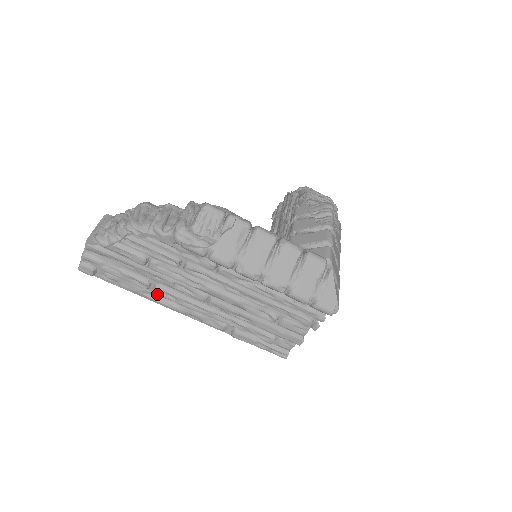
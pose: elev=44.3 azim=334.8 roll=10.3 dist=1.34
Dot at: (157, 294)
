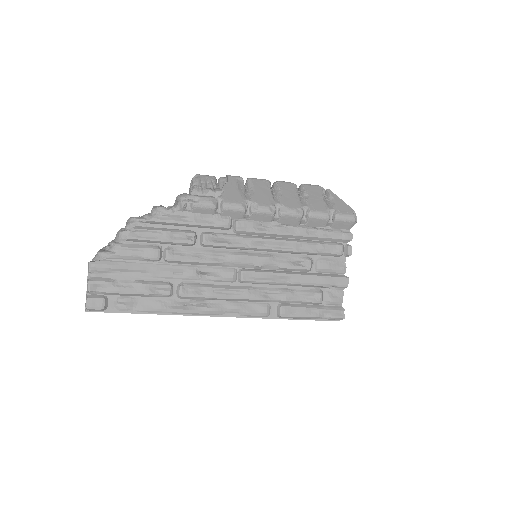
Dot at: (183, 296)
